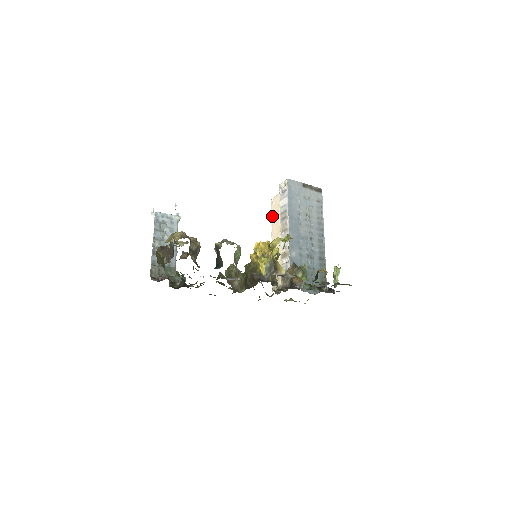
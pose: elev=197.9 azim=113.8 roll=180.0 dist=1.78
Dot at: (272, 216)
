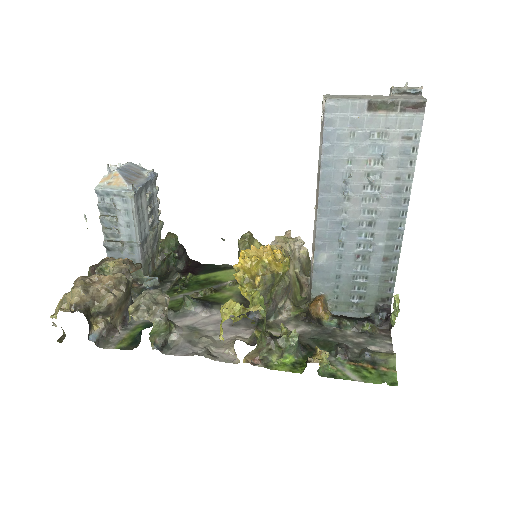
Dot at: occluded
